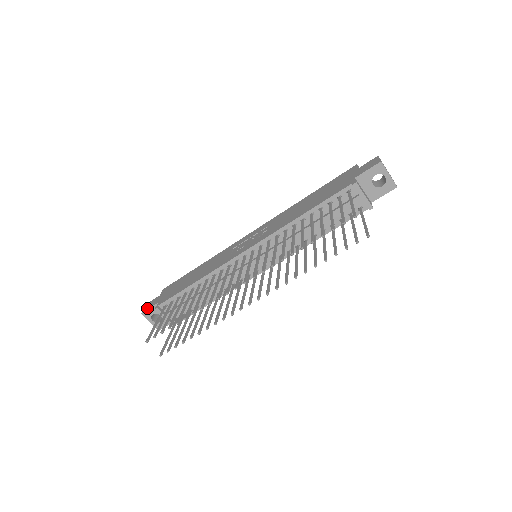
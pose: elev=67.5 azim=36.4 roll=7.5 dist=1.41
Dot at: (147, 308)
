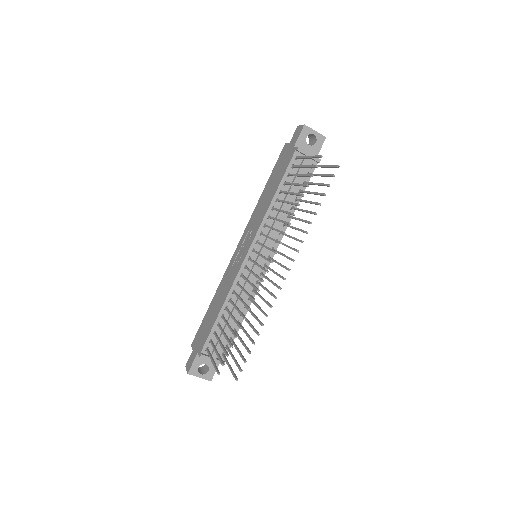
Dot at: (190, 366)
